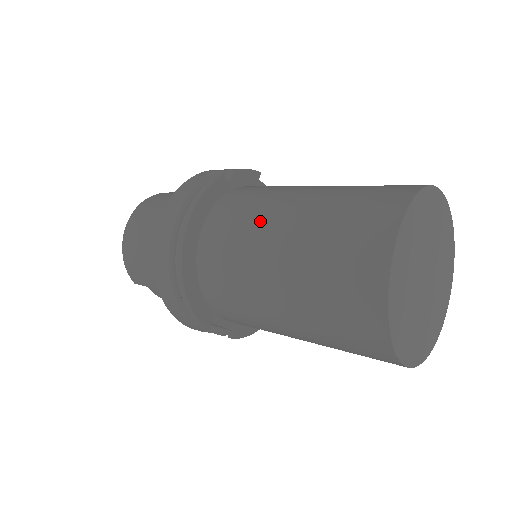
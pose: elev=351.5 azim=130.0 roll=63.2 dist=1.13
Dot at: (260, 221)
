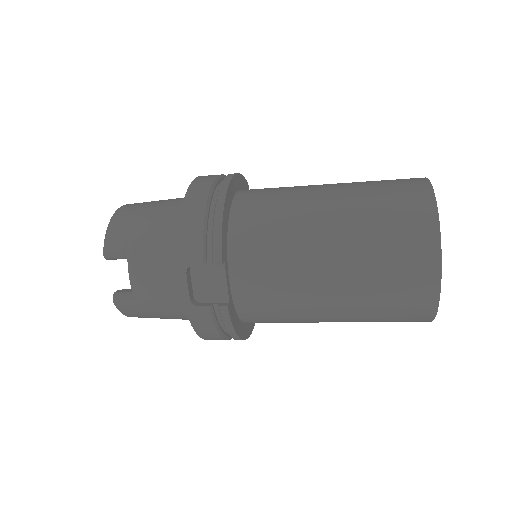
Dot at: occluded
